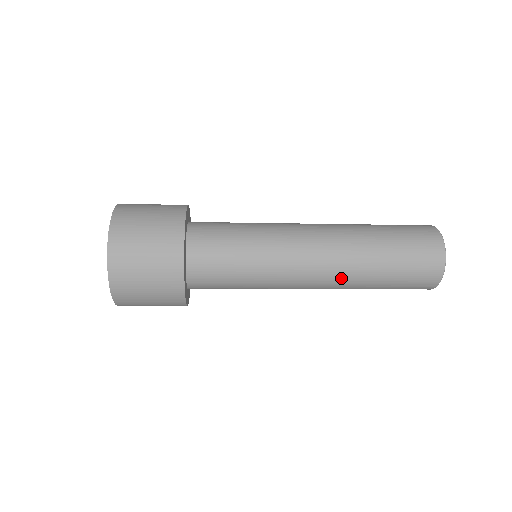
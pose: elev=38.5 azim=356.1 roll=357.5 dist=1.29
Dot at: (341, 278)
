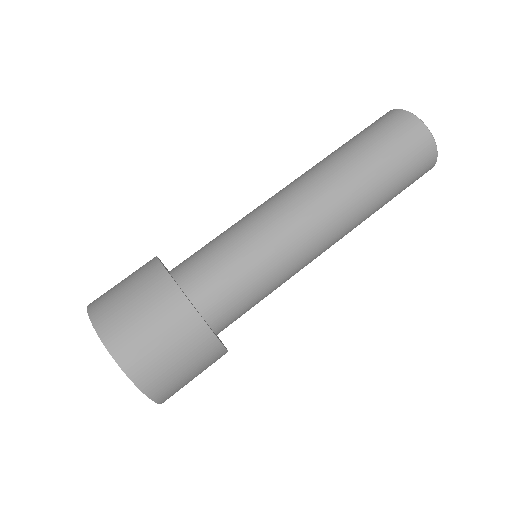
Dot at: (352, 221)
